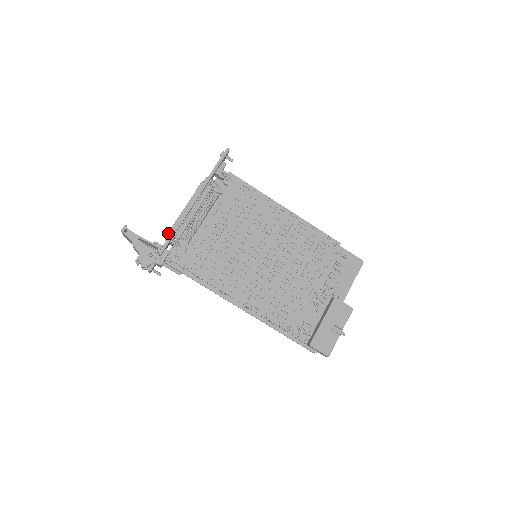
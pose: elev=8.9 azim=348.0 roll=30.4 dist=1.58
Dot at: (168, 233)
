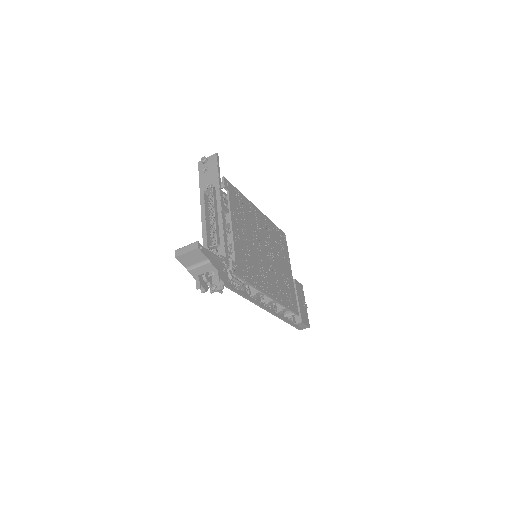
Dot at: (216, 245)
